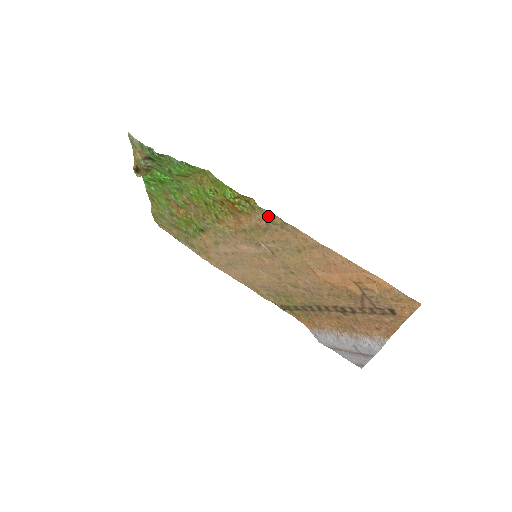
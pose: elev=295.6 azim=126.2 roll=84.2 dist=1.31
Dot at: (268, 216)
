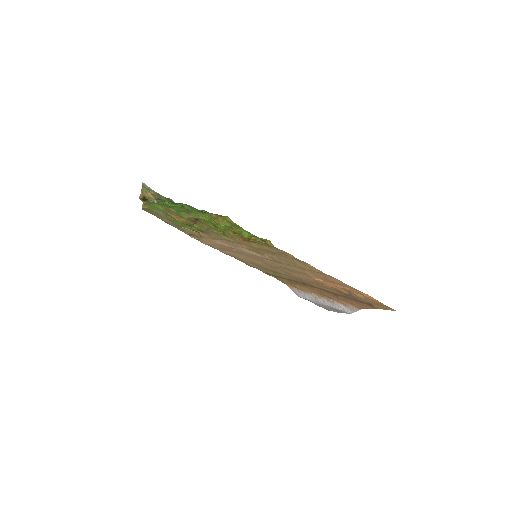
Dot at: (281, 251)
